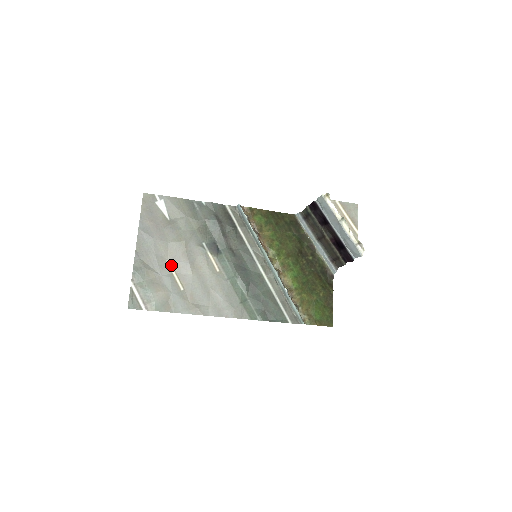
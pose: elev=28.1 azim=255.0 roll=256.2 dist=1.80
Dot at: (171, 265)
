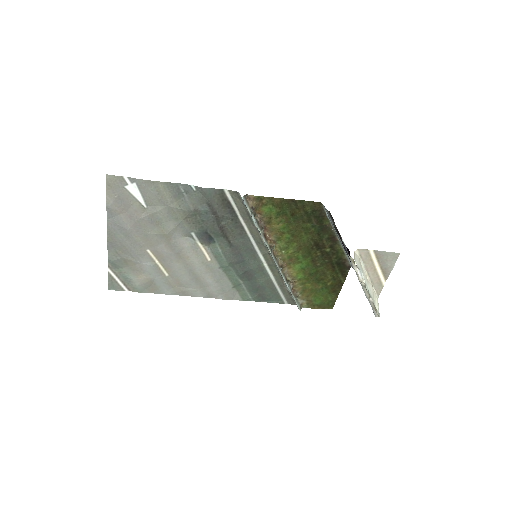
Dot at: (152, 254)
